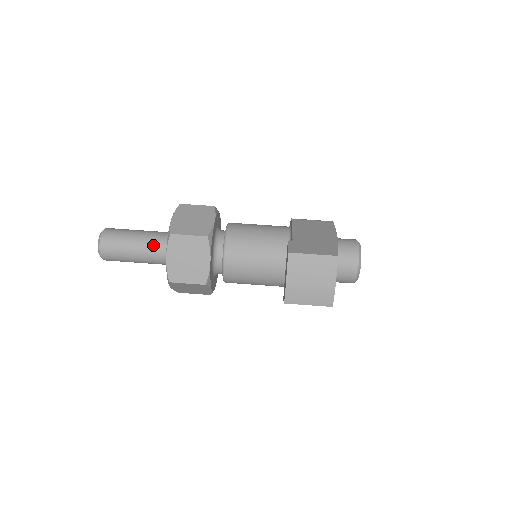
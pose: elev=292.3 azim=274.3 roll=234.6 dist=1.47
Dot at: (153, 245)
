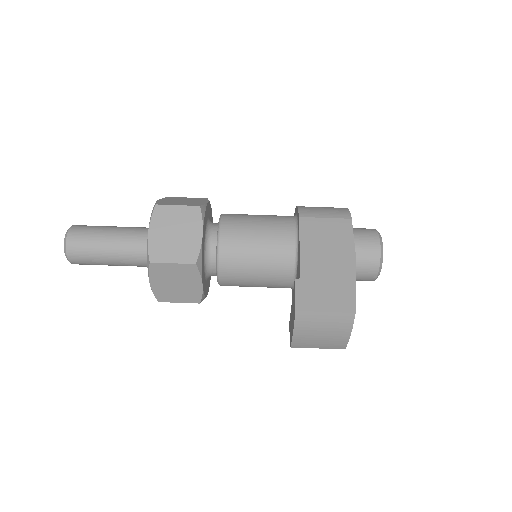
Dot at: (131, 255)
